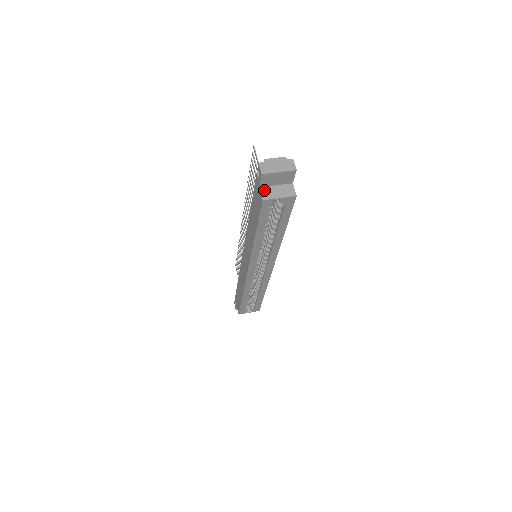
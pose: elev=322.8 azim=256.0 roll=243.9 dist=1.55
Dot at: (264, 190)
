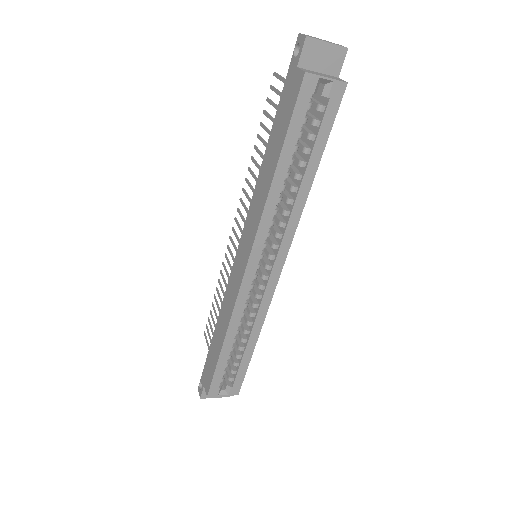
Dot at: (304, 69)
